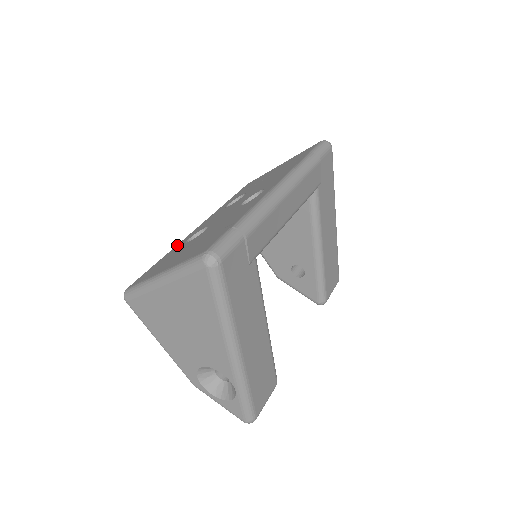
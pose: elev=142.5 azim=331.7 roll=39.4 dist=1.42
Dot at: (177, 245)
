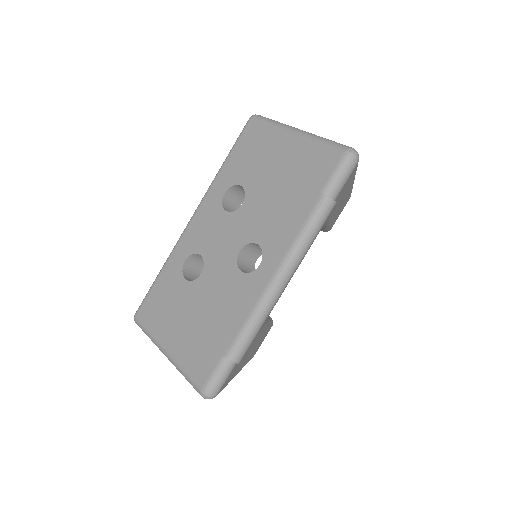
Dot at: (174, 255)
